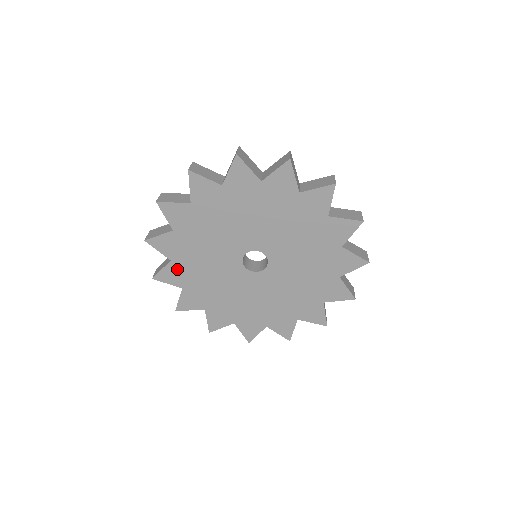
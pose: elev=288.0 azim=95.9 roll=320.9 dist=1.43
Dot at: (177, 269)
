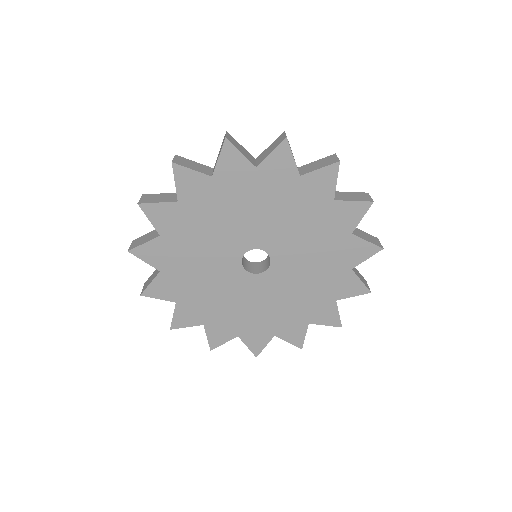
Dot at: (168, 281)
